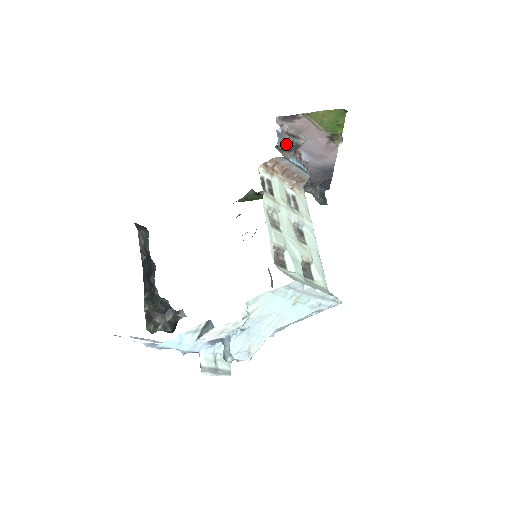
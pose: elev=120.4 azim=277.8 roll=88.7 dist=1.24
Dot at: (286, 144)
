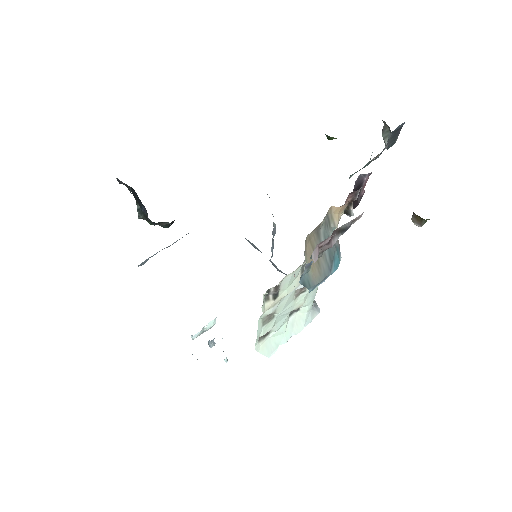
Dot at: (319, 256)
